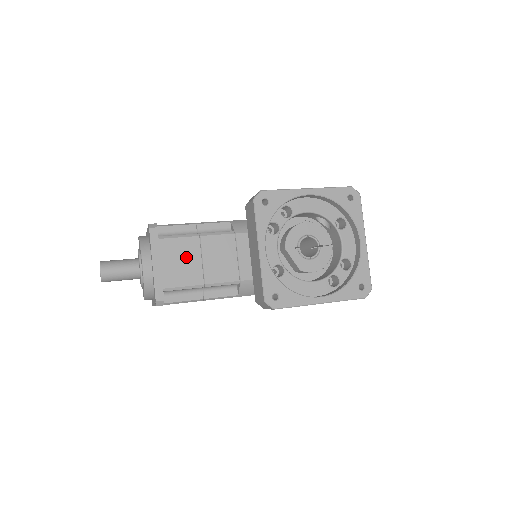
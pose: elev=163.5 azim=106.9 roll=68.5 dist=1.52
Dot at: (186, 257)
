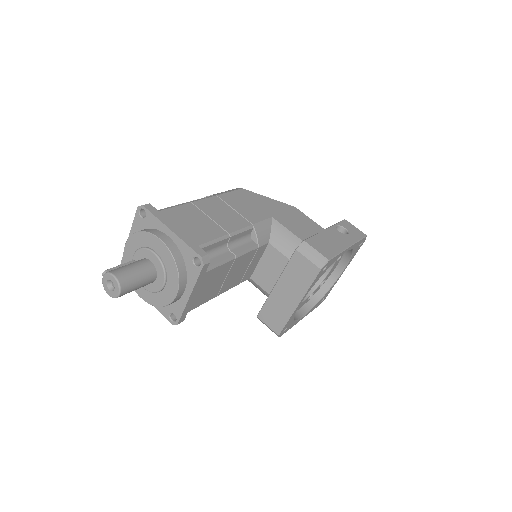
Dot at: (217, 280)
